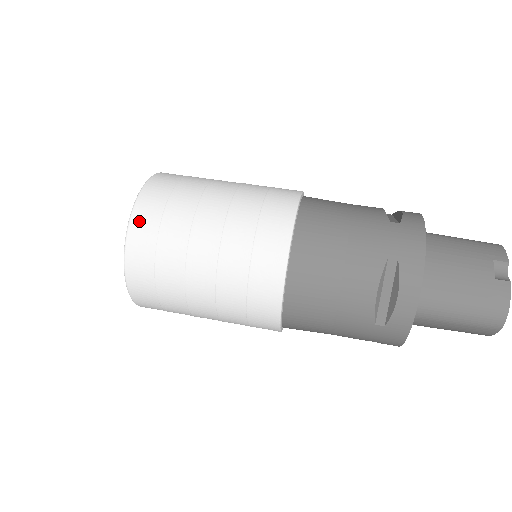
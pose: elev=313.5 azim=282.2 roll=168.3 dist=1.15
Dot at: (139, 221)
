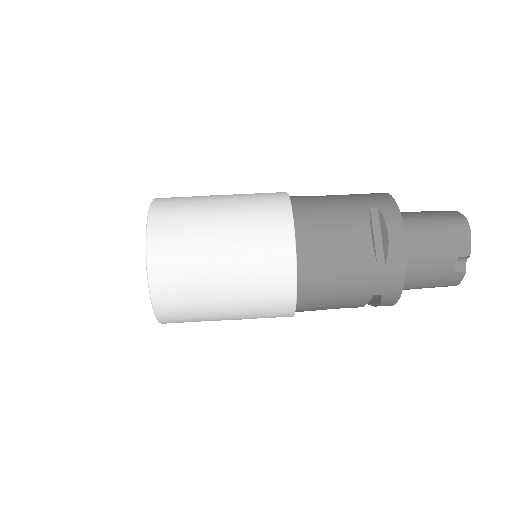
Dot at: (164, 313)
